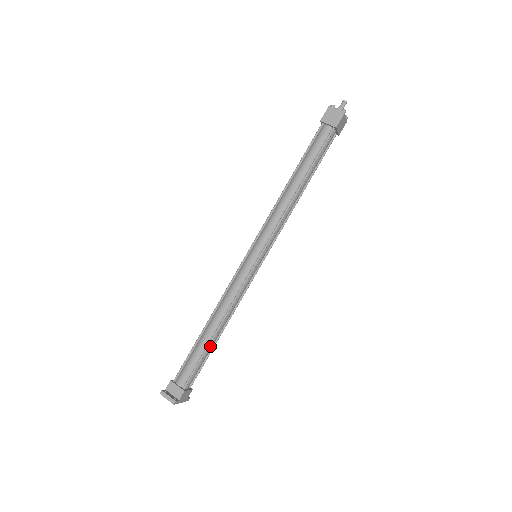
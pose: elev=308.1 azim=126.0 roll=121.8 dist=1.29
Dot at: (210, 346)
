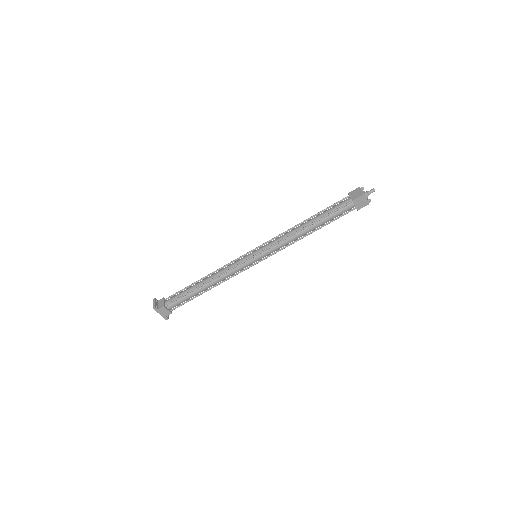
Dot at: (195, 292)
